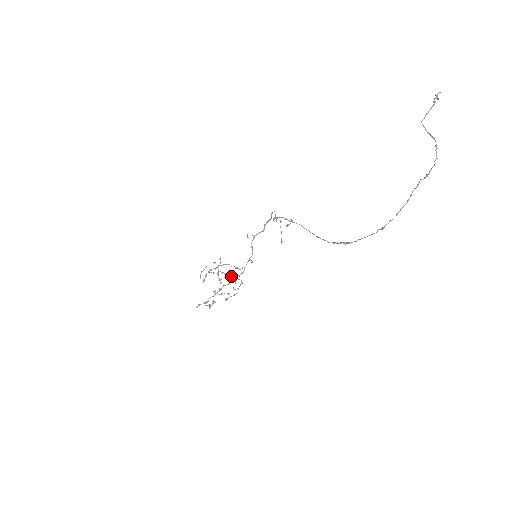
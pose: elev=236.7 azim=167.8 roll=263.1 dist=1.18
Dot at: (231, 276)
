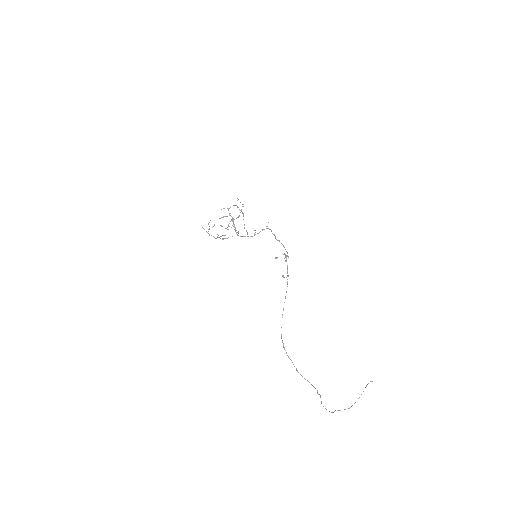
Dot at: occluded
